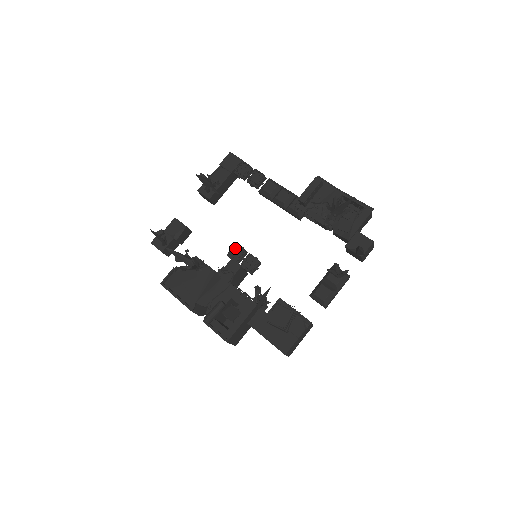
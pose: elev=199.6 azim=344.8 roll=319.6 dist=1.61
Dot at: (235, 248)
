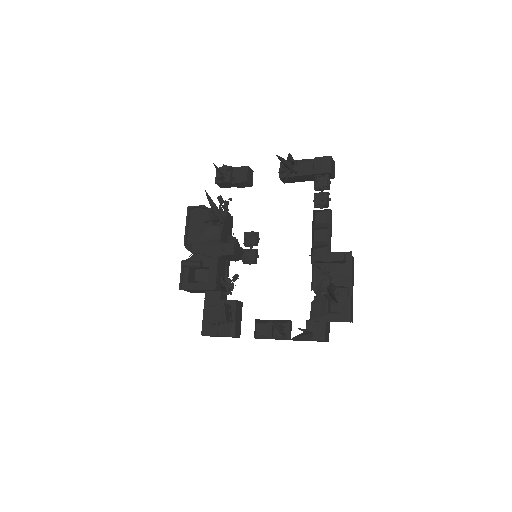
Dot at: (254, 234)
